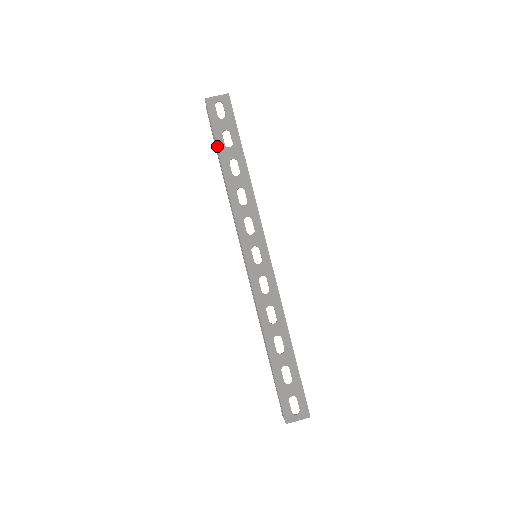
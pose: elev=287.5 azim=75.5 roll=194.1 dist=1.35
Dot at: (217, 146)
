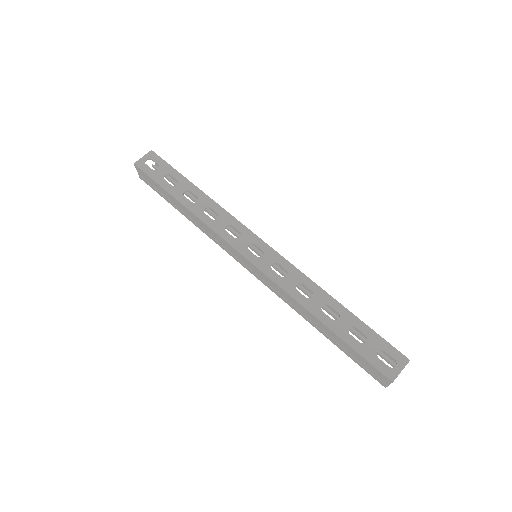
Dot at: (165, 190)
